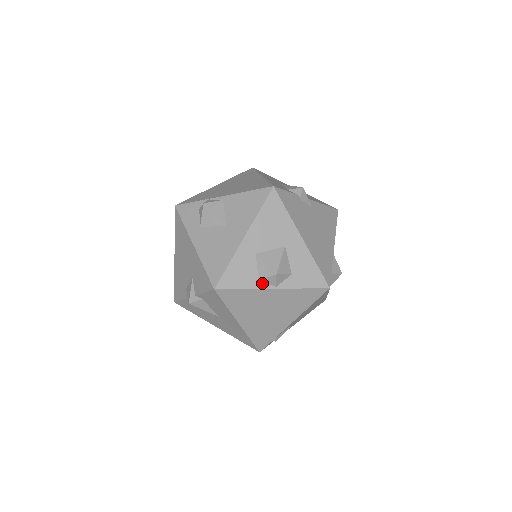
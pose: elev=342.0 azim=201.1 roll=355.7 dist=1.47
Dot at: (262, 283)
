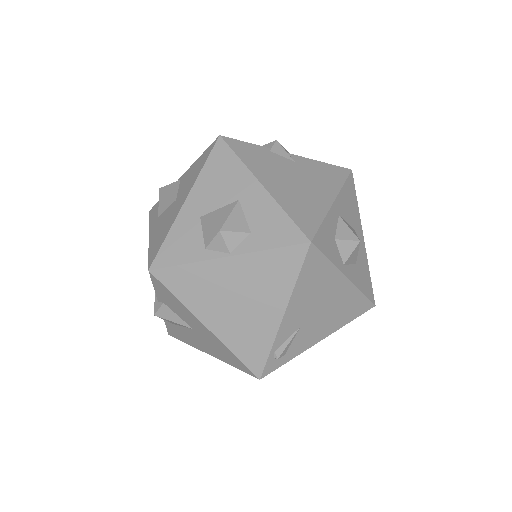
Dot at: (210, 252)
